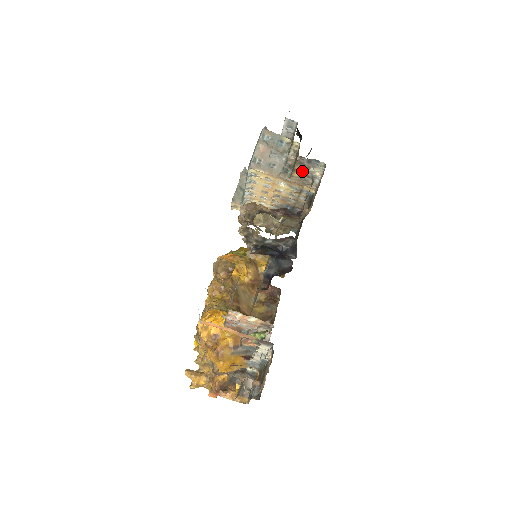
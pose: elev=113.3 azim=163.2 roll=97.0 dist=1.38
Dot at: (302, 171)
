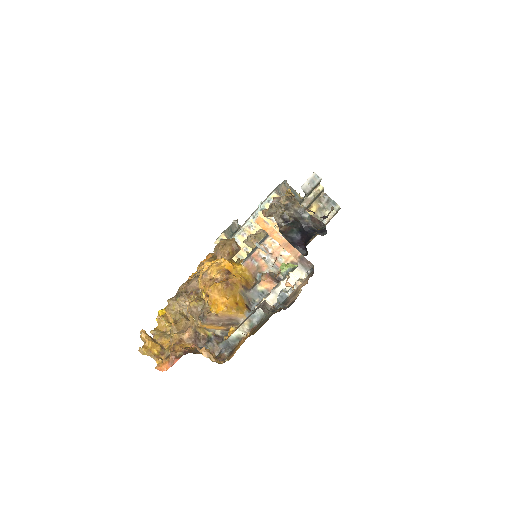
Dot at: (316, 210)
